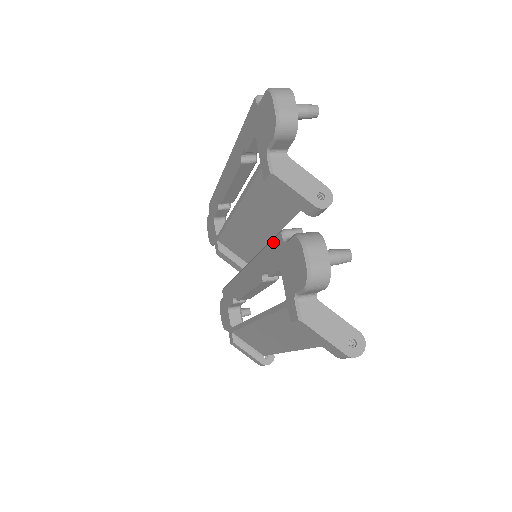
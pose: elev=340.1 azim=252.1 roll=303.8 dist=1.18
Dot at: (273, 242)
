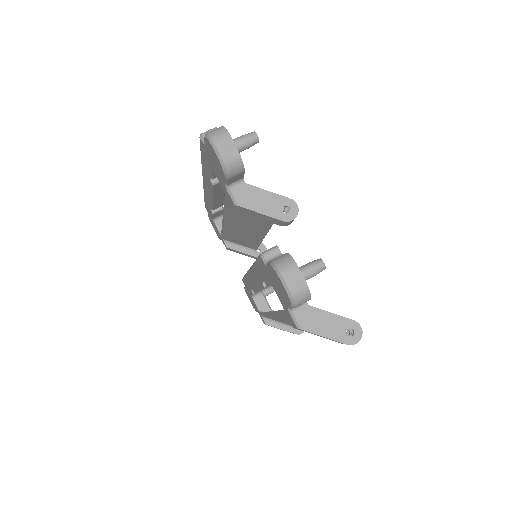
Dot at: (258, 261)
